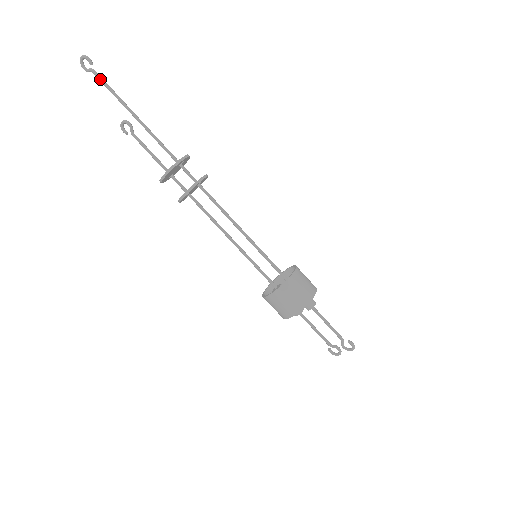
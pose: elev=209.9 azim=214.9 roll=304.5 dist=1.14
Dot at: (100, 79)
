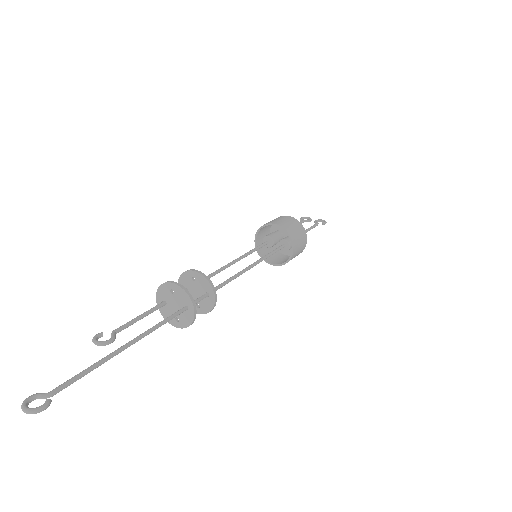
Dot at: occluded
